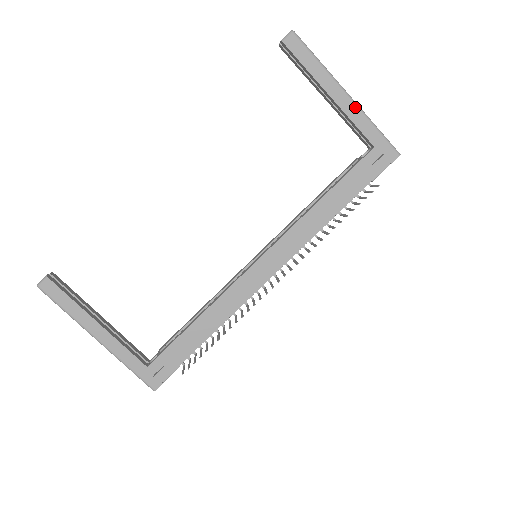
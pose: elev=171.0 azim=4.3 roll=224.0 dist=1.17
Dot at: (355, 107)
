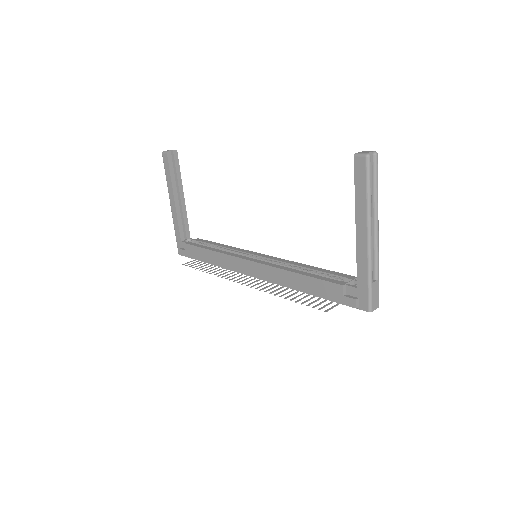
Dot at: (366, 251)
